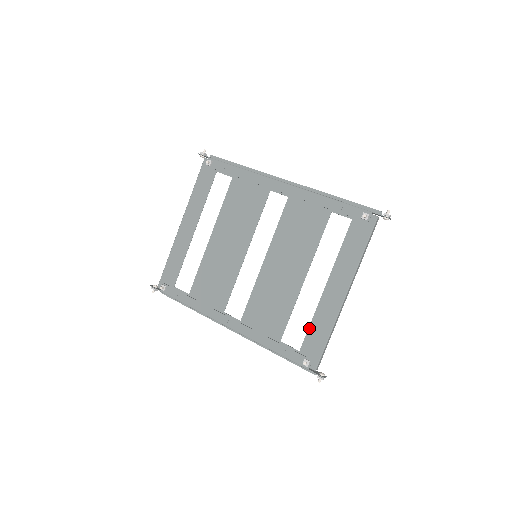
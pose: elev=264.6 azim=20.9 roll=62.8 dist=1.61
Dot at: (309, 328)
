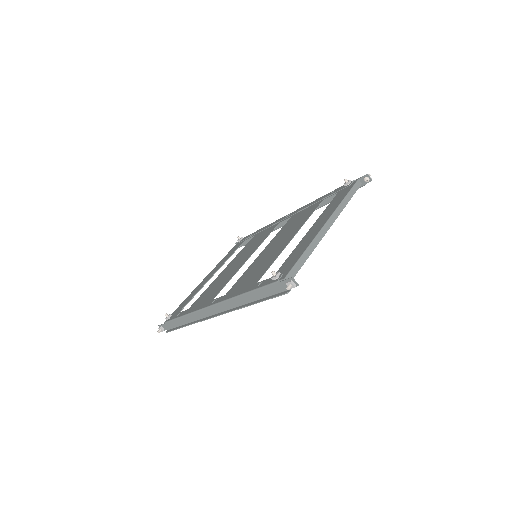
Dot at: (287, 259)
